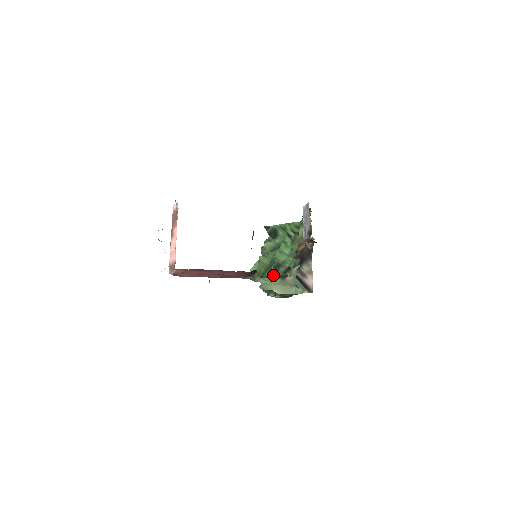
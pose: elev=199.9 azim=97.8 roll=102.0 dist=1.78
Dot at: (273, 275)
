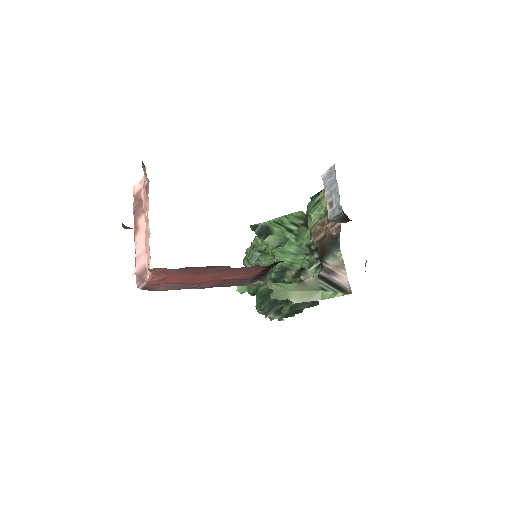
Dot at: occluded
